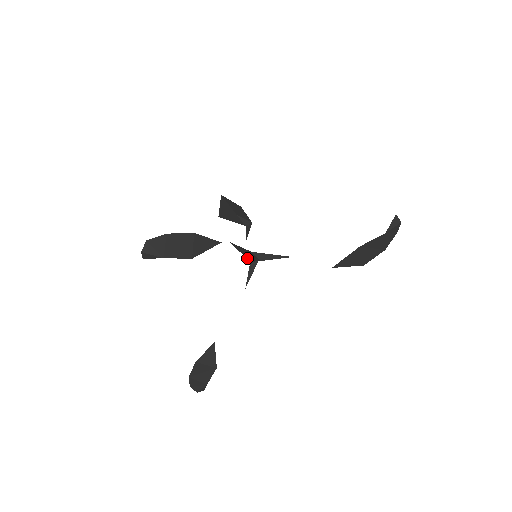
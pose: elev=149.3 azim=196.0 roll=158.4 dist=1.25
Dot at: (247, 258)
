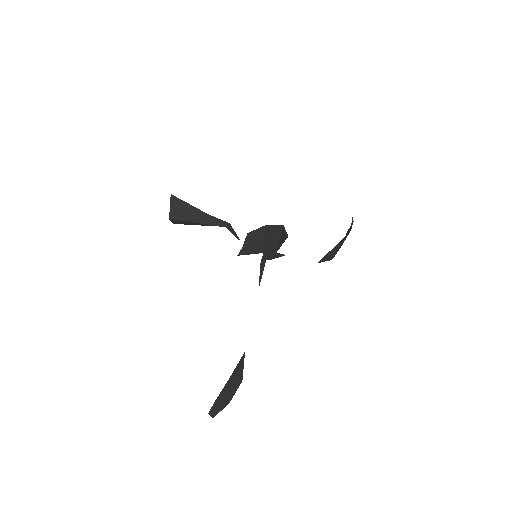
Dot at: (262, 257)
